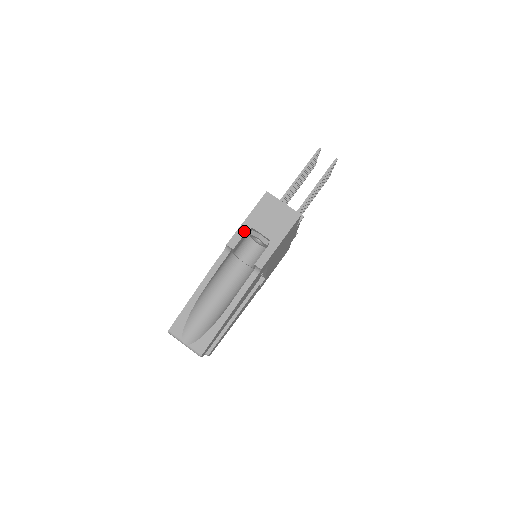
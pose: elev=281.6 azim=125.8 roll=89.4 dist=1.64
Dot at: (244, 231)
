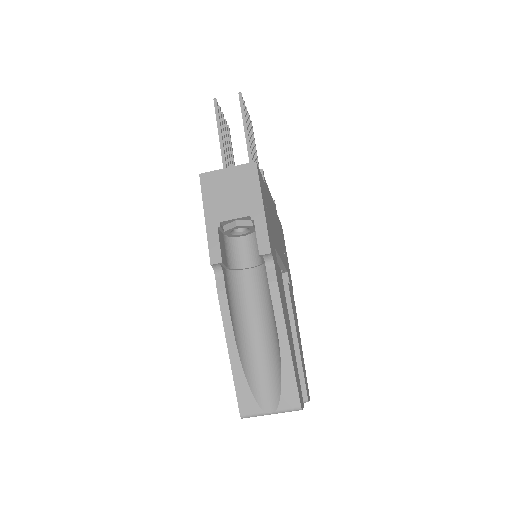
Dot at: (215, 234)
